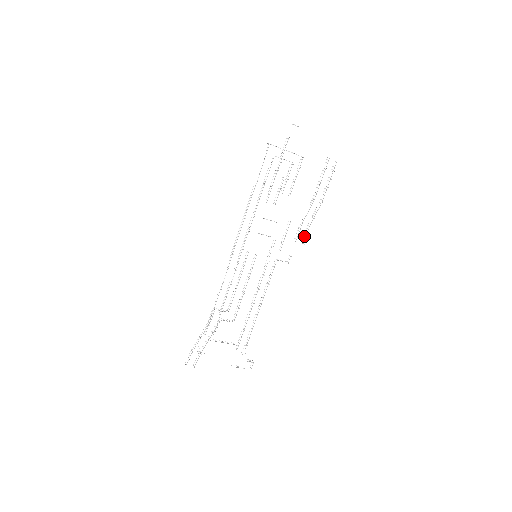
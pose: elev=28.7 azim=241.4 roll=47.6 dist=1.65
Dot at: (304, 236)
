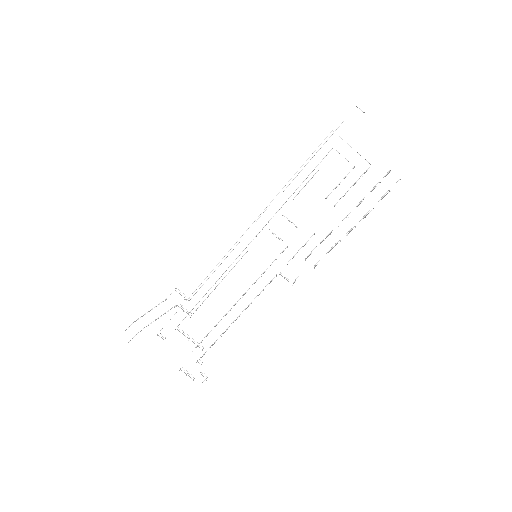
Dot at: occluded
